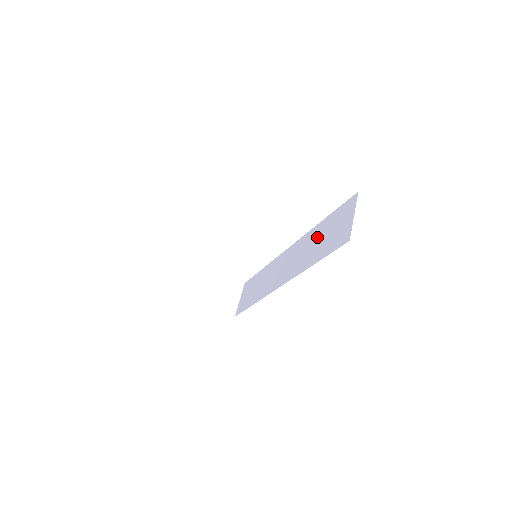
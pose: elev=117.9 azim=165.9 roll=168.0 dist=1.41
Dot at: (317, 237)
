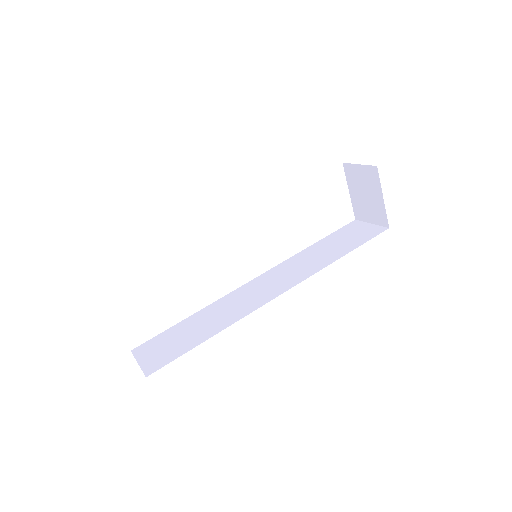
Dot at: (321, 249)
